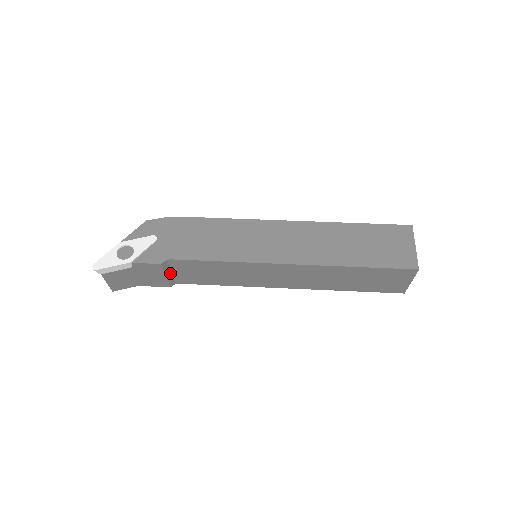
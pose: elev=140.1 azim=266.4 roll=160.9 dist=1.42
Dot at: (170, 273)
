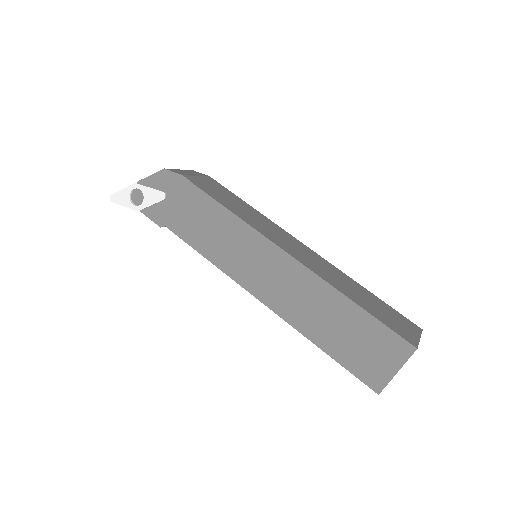
Dot at: occluded
